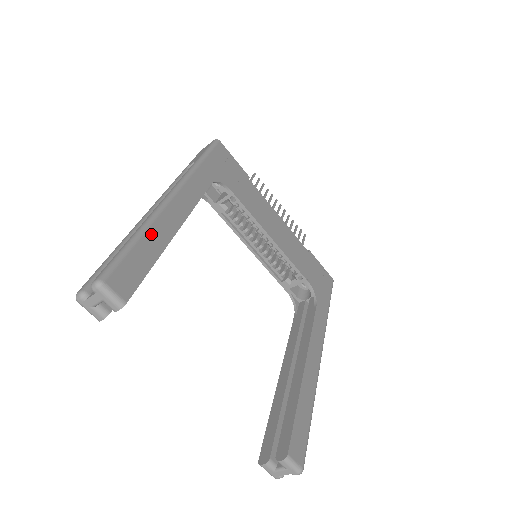
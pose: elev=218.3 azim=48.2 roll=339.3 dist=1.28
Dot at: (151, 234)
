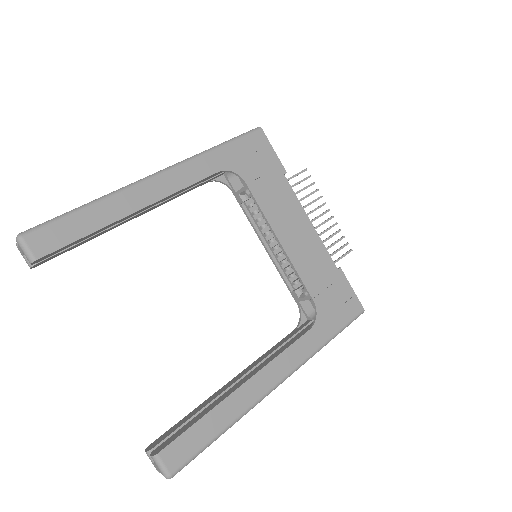
Dot at: (102, 207)
